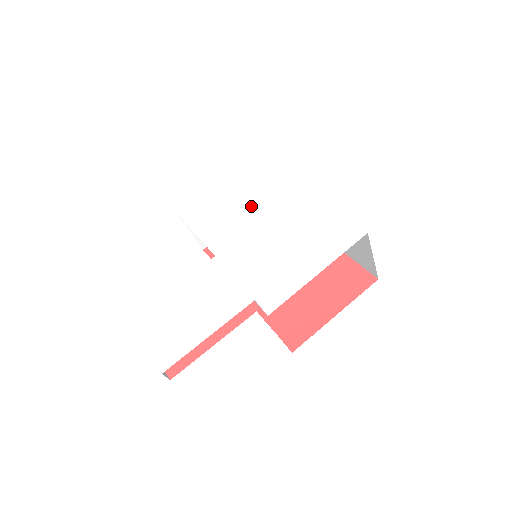
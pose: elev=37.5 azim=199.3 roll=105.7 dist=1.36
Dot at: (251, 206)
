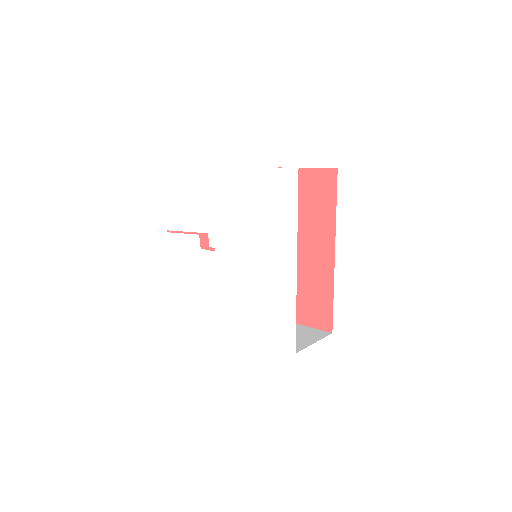
Dot at: (257, 236)
